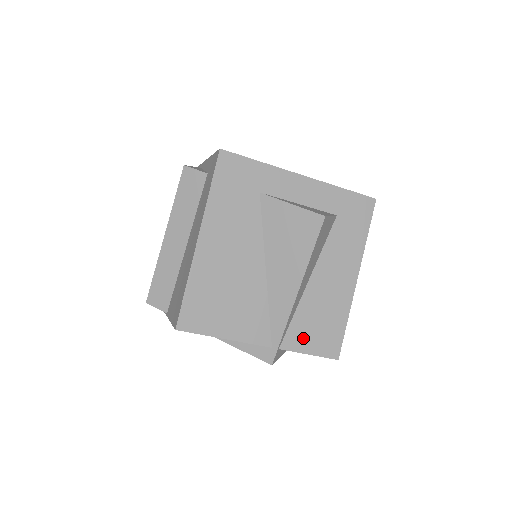
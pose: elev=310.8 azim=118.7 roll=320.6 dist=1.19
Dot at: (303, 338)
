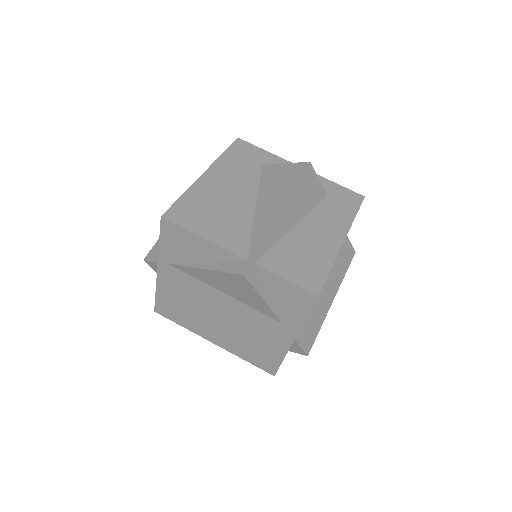
Dot at: (282, 264)
